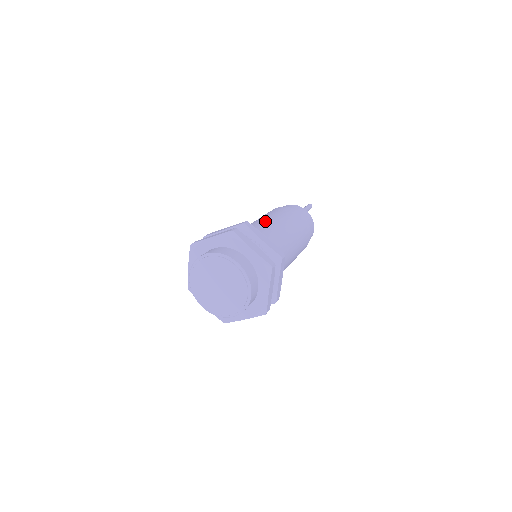
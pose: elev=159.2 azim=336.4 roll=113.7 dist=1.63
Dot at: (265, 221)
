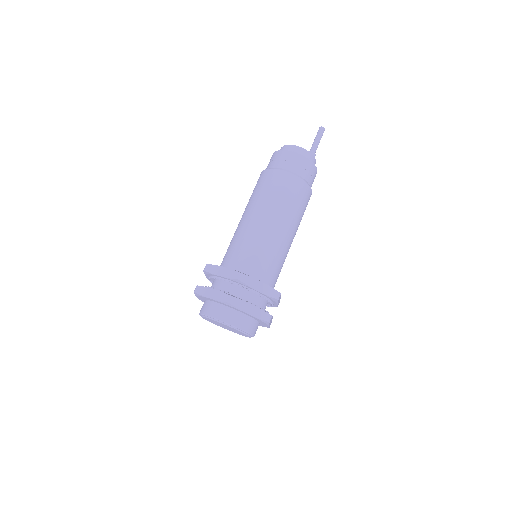
Dot at: (286, 240)
